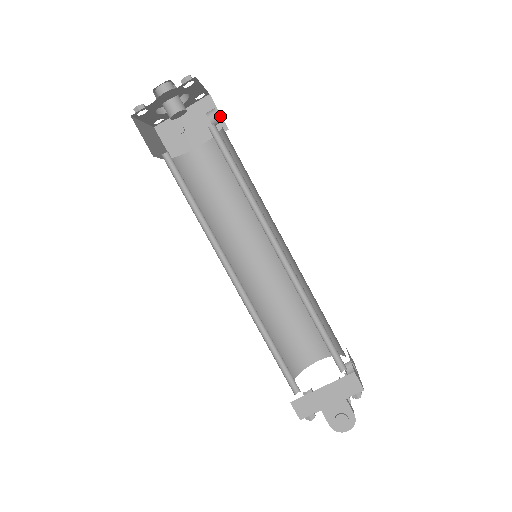
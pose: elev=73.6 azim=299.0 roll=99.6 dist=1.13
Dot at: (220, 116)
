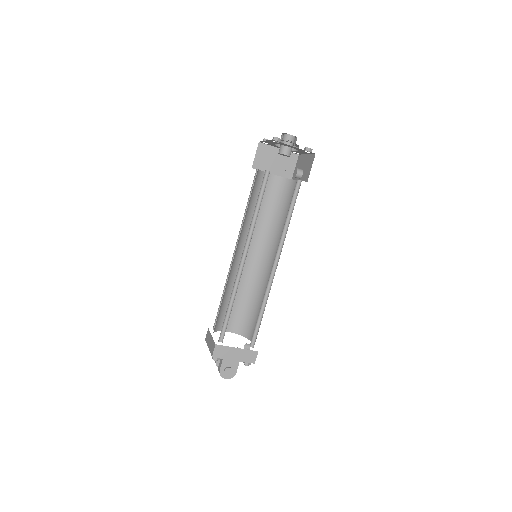
Dot at: occluded
